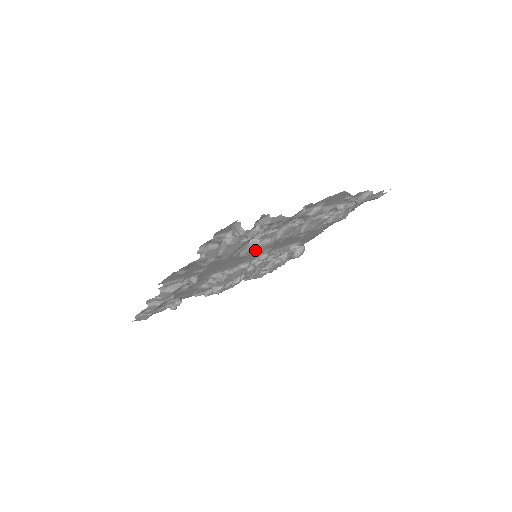
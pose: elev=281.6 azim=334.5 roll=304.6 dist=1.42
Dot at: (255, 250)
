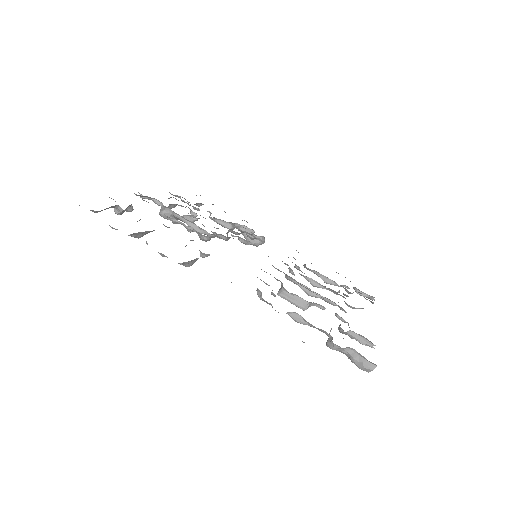
Dot at: occluded
